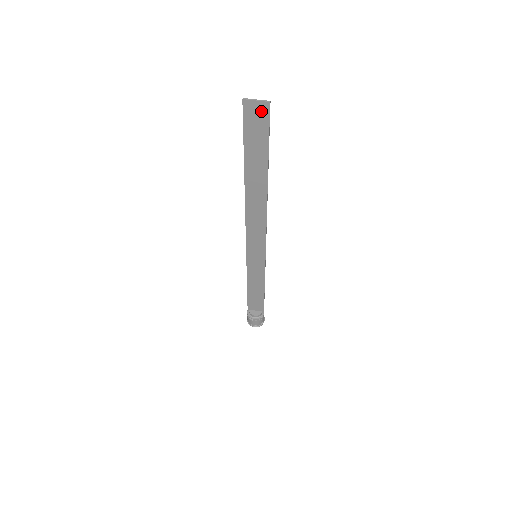
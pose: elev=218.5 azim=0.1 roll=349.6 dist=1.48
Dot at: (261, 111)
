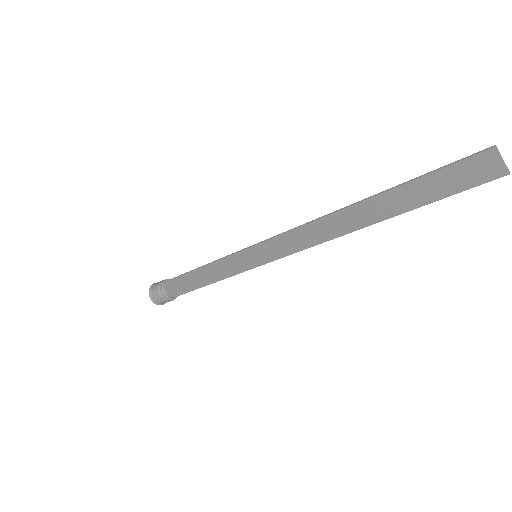
Dot at: (489, 171)
